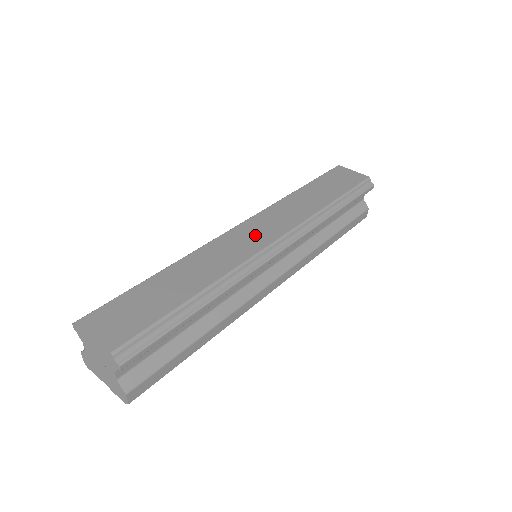
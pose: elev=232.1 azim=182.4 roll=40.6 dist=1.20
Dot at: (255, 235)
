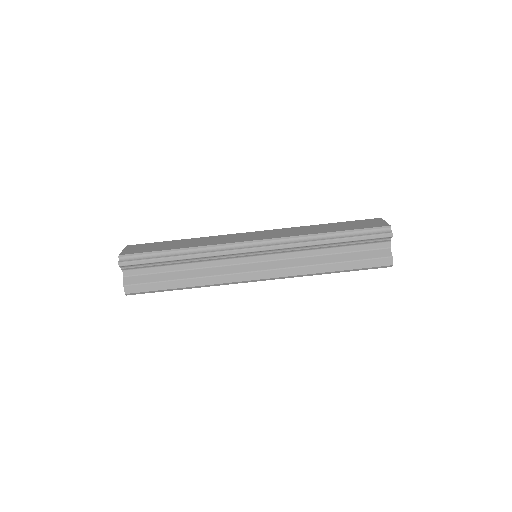
Dot at: (250, 236)
